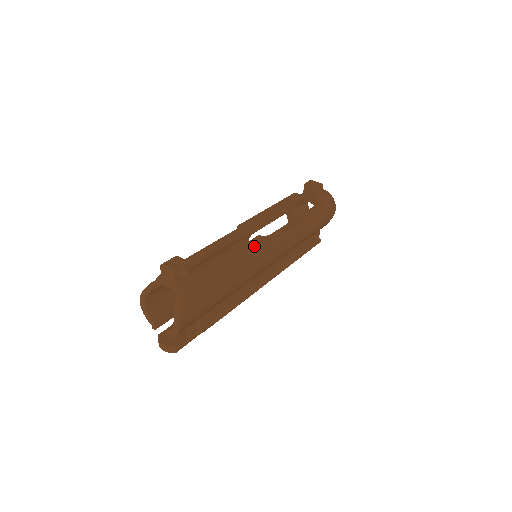
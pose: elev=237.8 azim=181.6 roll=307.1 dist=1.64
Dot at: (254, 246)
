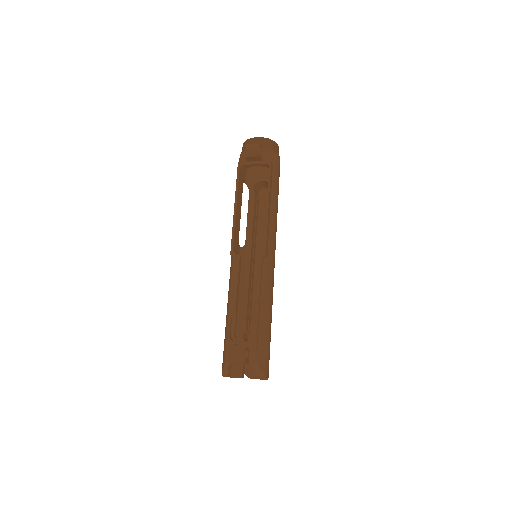
Dot at: (261, 270)
